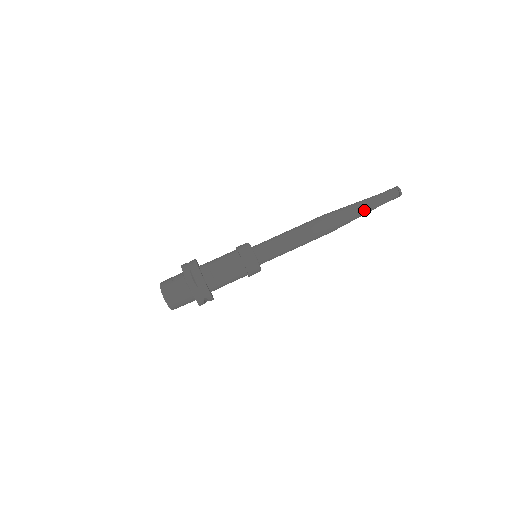
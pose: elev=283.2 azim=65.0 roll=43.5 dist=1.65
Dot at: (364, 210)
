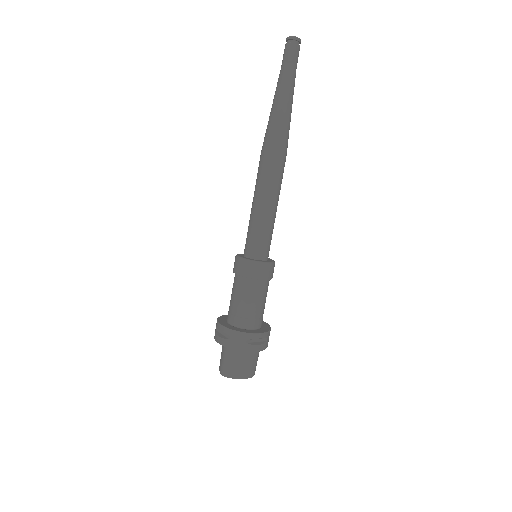
Dot at: (281, 99)
